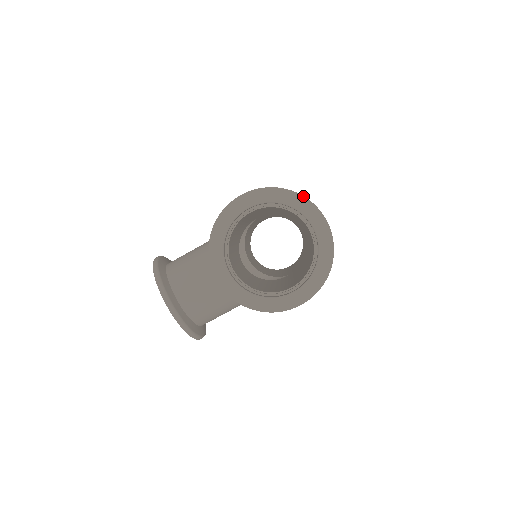
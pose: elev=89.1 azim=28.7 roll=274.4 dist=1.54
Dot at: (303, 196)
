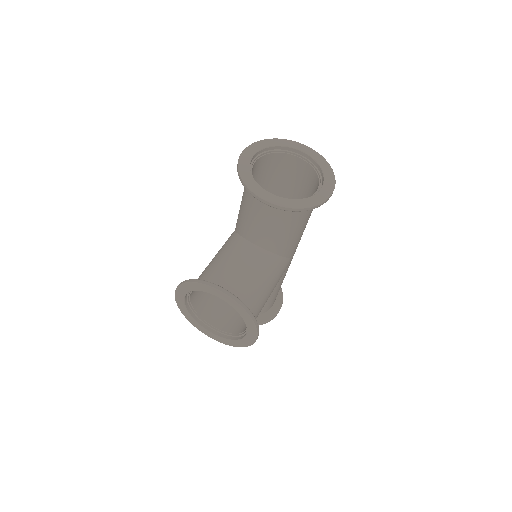
Dot at: (283, 139)
